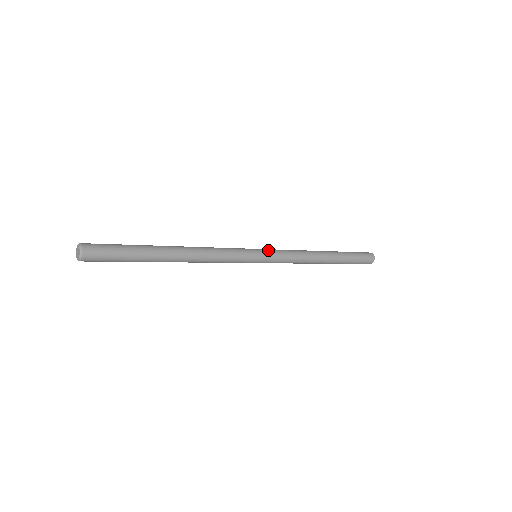
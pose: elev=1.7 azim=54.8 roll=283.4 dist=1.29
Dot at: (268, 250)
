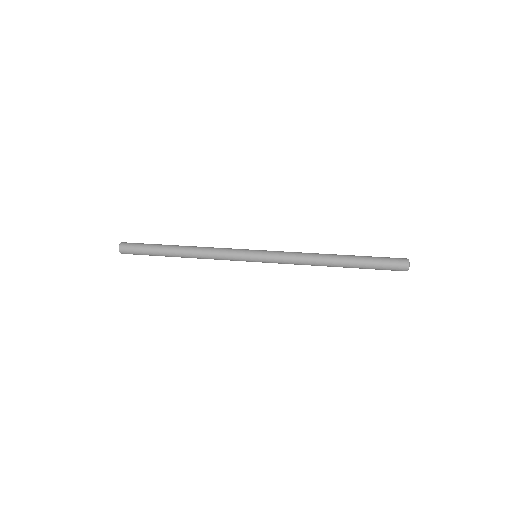
Dot at: (265, 254)
